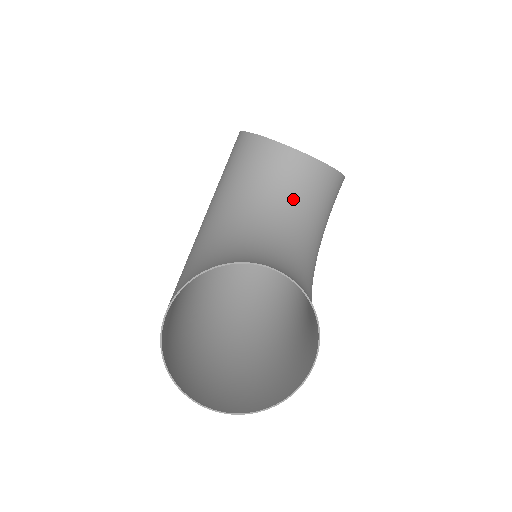
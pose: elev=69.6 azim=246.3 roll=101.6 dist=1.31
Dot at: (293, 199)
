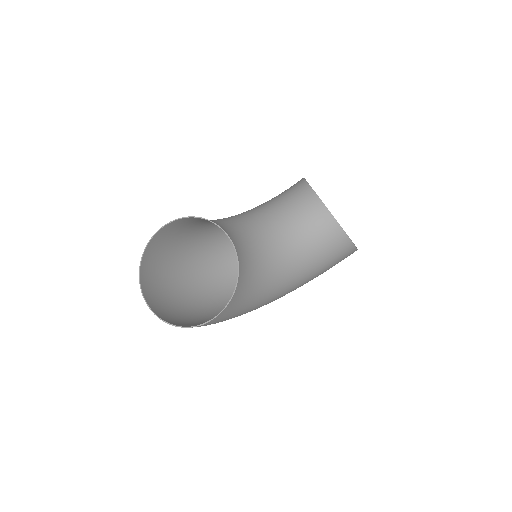
Dot at: (296, 228)
